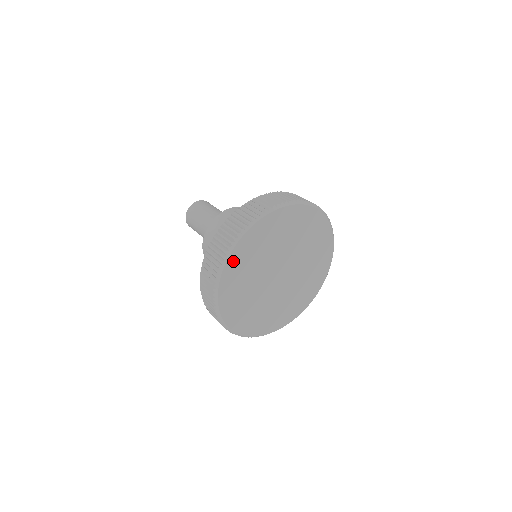
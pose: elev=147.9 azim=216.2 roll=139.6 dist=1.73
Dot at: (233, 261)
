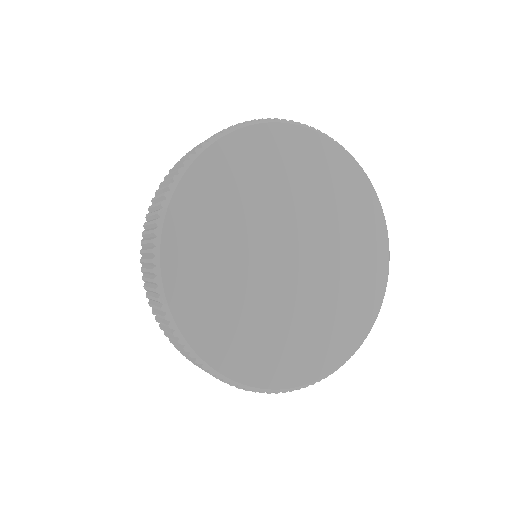
Dot at: (175, 270)
